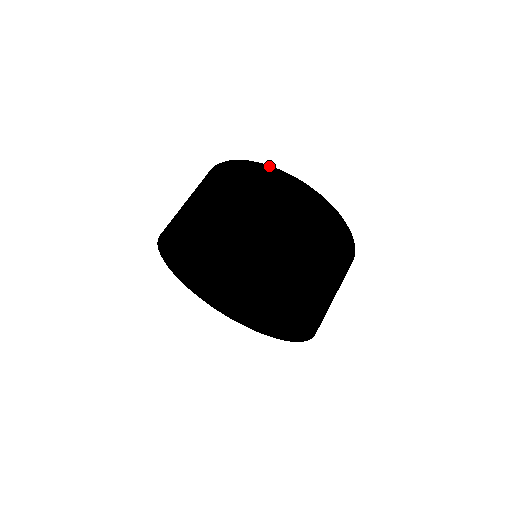
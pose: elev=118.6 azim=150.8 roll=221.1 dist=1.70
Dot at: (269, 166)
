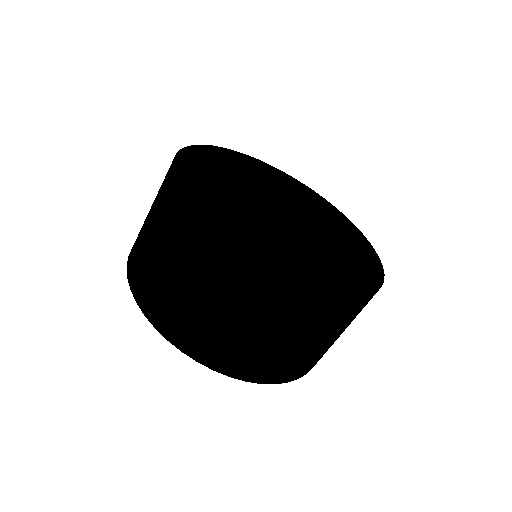
Dot at: (344, 296)
